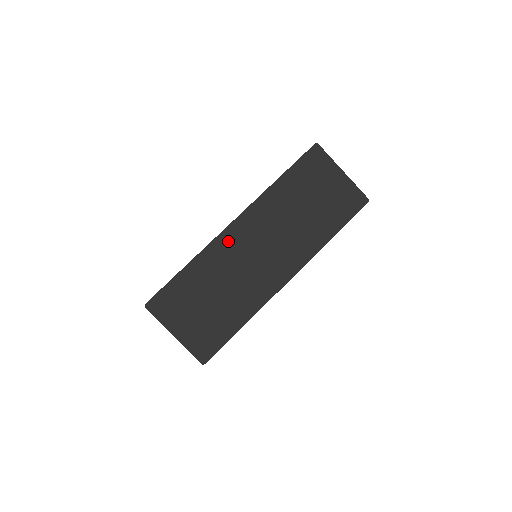
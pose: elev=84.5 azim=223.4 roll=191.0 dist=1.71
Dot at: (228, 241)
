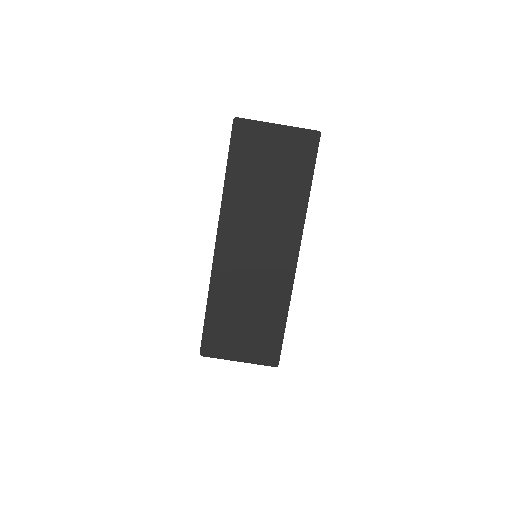
Dot at: (224, 262)
